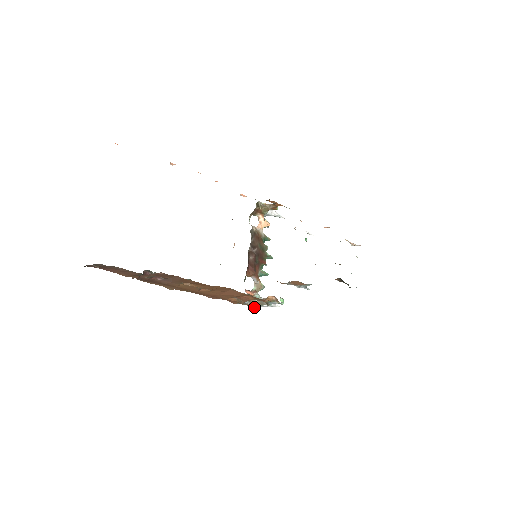
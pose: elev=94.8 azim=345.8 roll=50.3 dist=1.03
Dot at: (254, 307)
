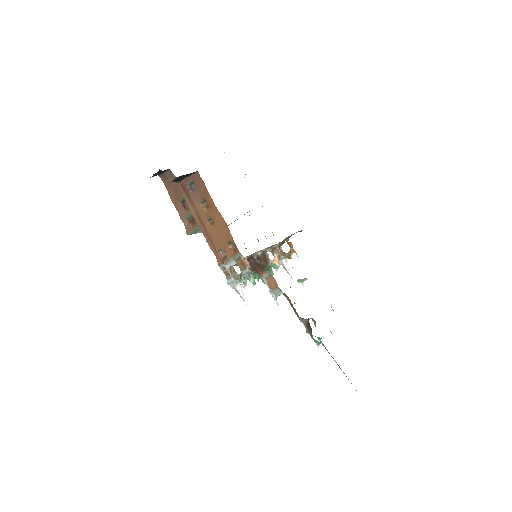
Dot at: (230, 281)
